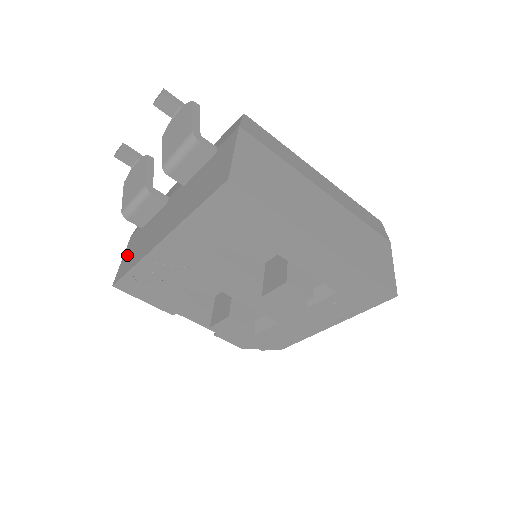
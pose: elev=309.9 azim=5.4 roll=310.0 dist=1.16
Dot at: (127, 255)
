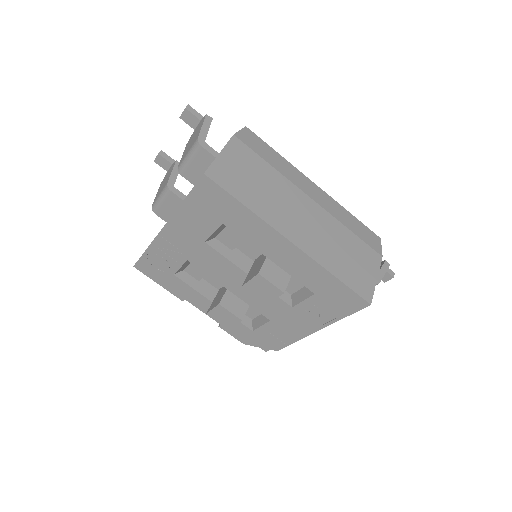
Dot at: occluded
